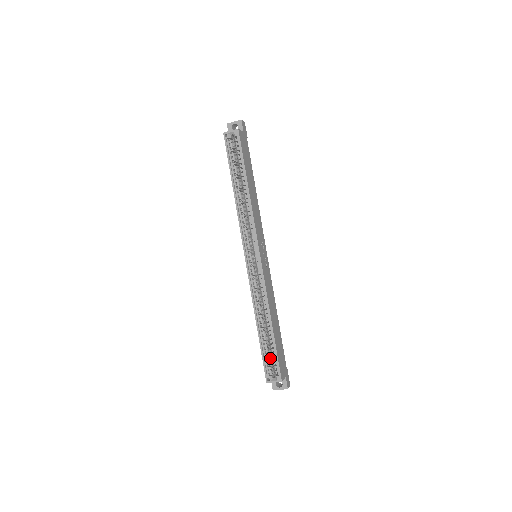
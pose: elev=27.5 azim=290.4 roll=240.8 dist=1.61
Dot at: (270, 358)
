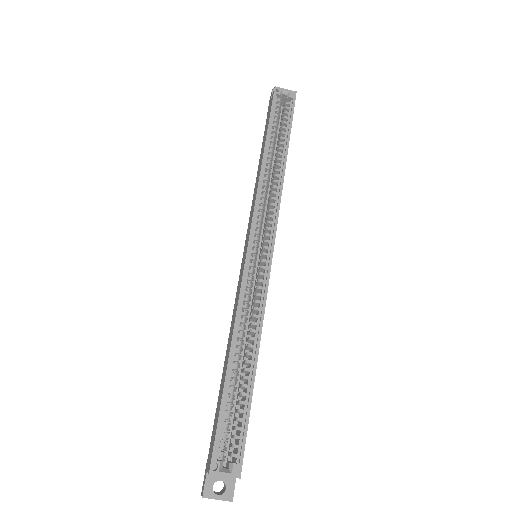
Dot at: (227, 427)
